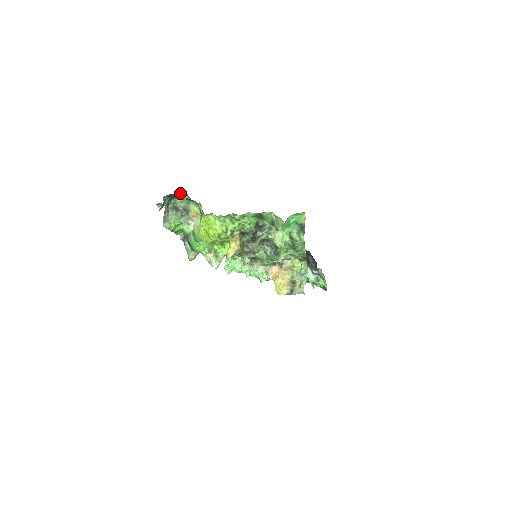
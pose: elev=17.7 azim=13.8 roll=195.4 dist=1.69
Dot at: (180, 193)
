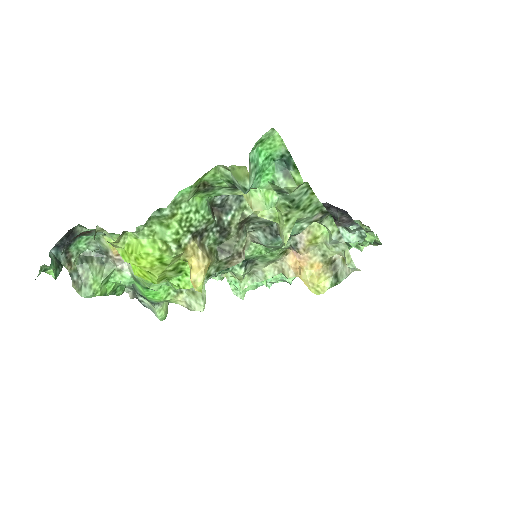
Dot at: (73, 232)
